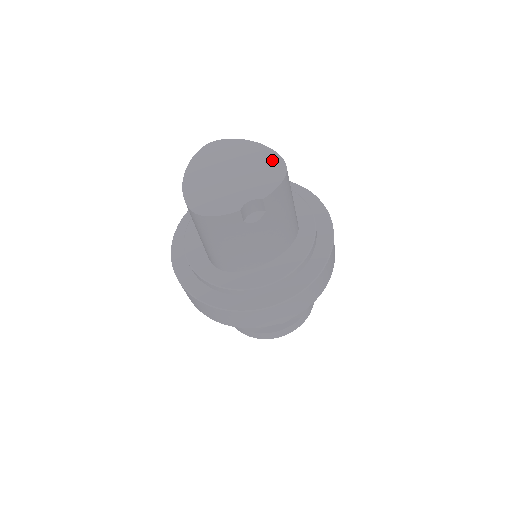
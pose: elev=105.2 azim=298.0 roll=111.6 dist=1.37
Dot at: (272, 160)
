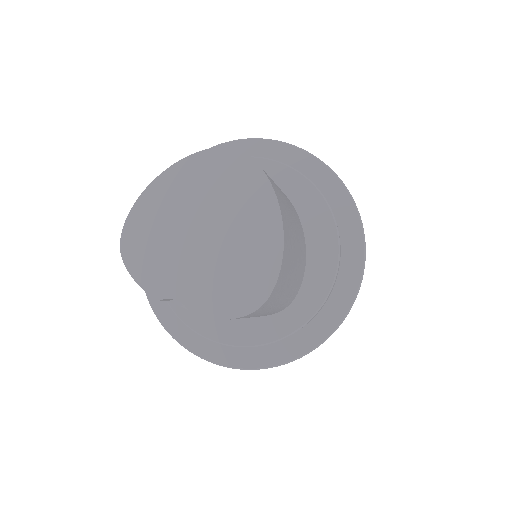
Dot at: (262, 272)
